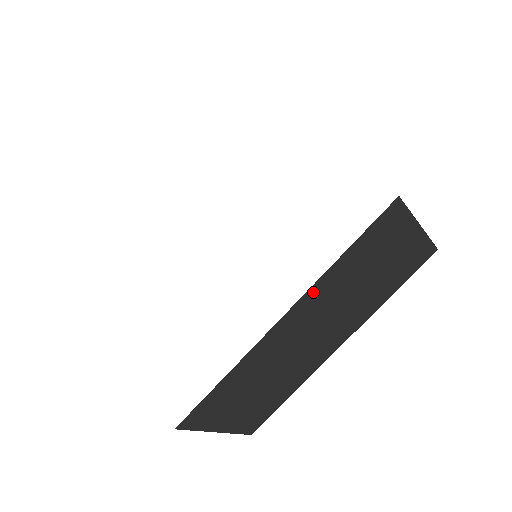
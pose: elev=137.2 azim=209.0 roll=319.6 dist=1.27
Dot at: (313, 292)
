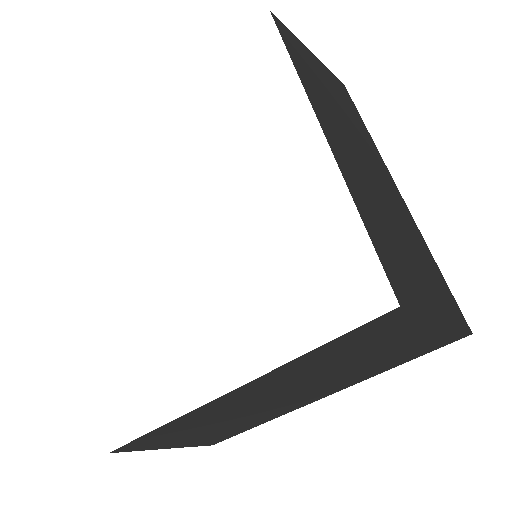
Dot at: (266, 378)
